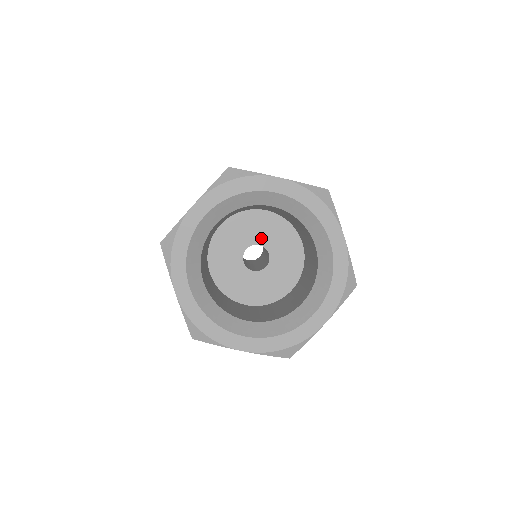
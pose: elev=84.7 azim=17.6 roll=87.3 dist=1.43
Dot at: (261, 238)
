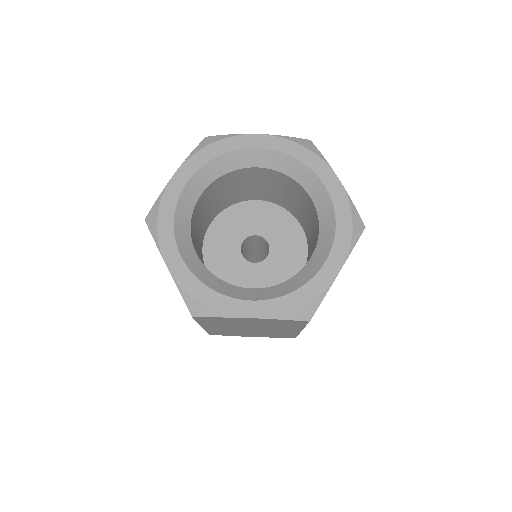
Dot at: (275, 239)
